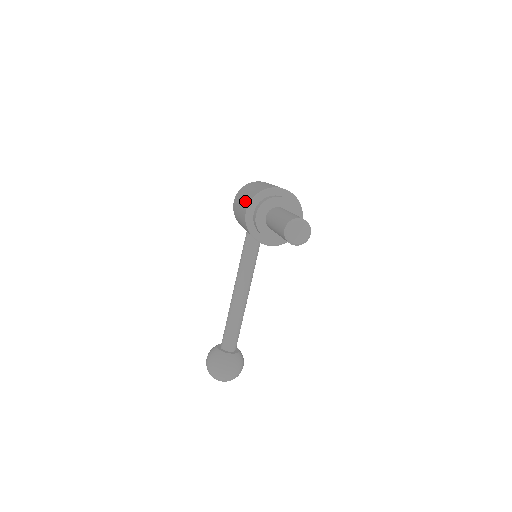
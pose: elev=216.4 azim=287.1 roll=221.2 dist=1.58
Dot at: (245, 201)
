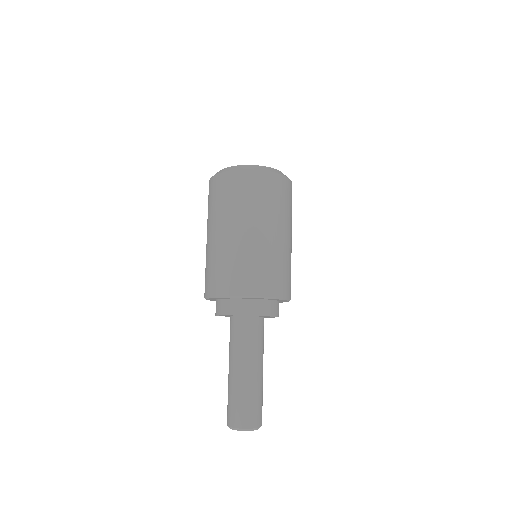
Dot at: (205, 270)
